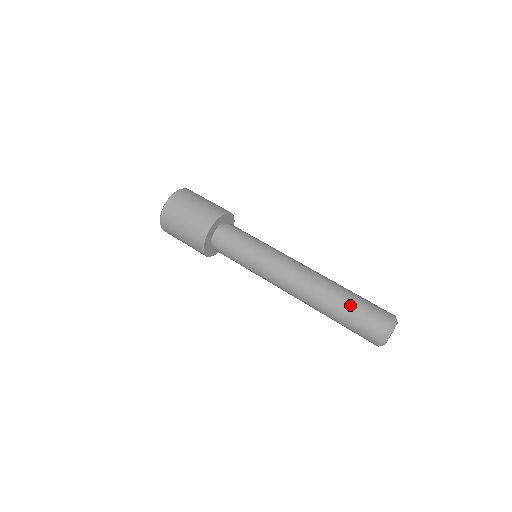
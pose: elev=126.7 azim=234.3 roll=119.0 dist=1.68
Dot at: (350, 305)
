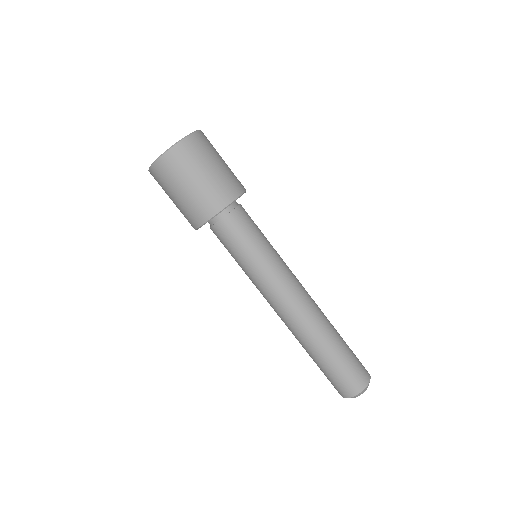
Dot at: (342, 353)
